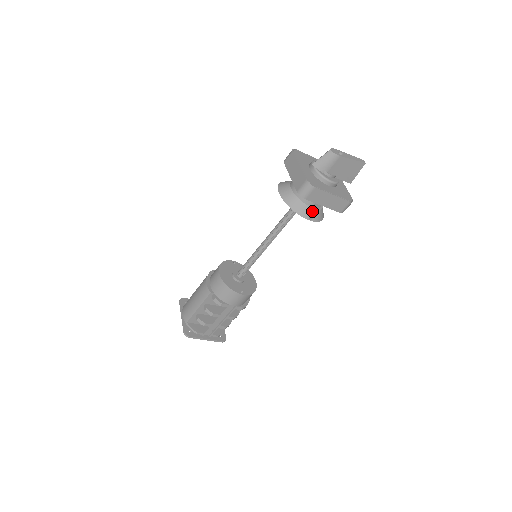
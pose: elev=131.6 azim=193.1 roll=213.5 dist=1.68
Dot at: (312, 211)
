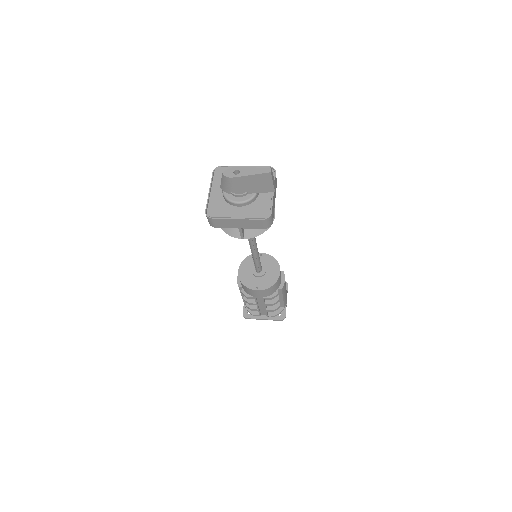
Dot at: occluded
